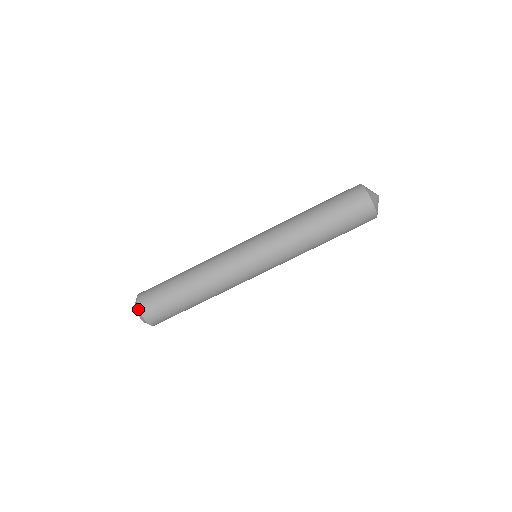
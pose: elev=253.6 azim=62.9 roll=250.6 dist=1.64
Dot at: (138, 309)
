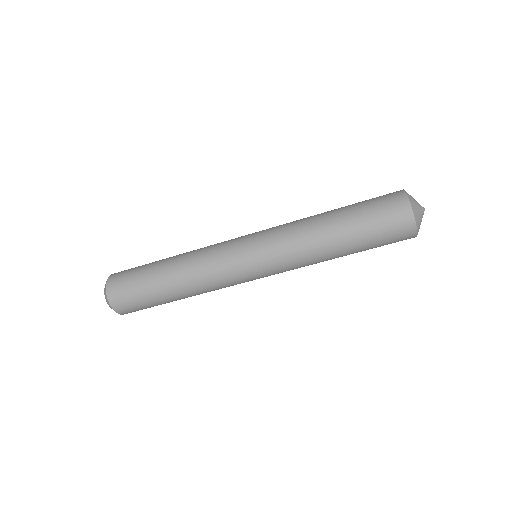
Dot at: (107, 299)
